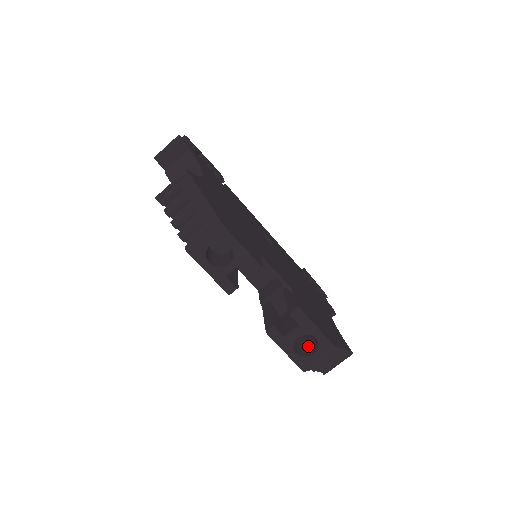
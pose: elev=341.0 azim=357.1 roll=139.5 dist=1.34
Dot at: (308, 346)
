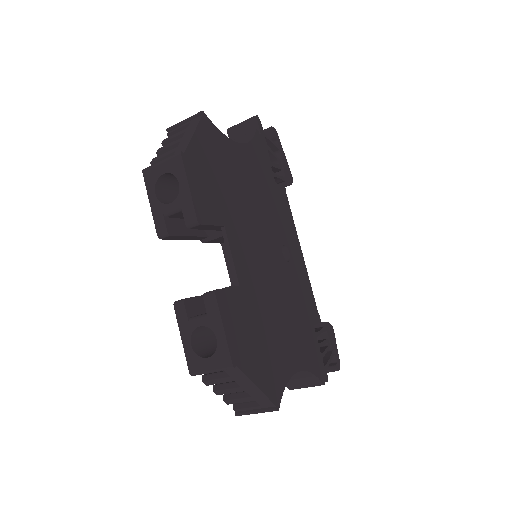
Dot at: occluded
